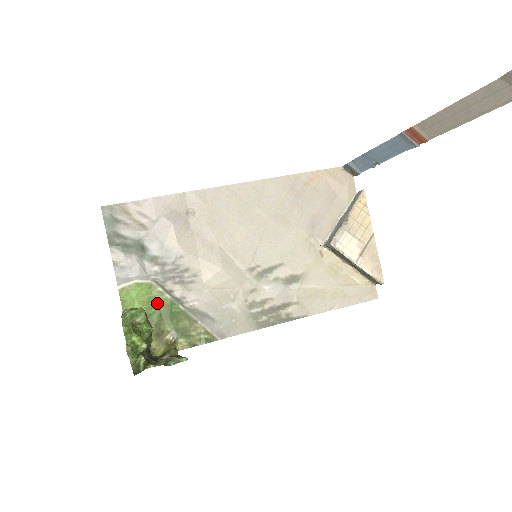
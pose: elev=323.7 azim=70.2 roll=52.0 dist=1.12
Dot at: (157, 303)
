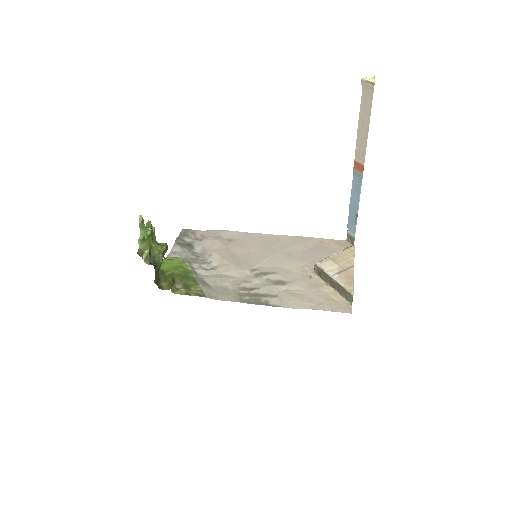
Dot at: (181, 269)
